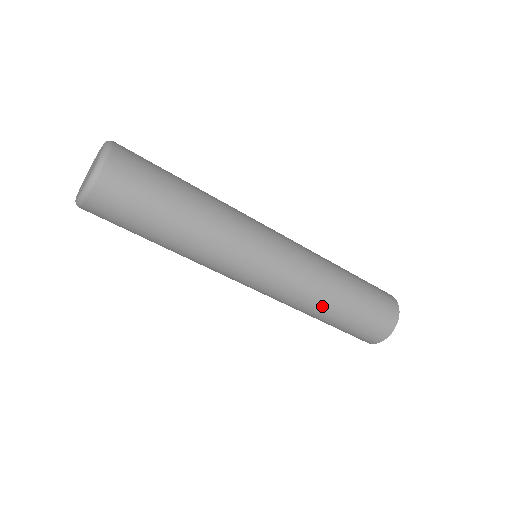
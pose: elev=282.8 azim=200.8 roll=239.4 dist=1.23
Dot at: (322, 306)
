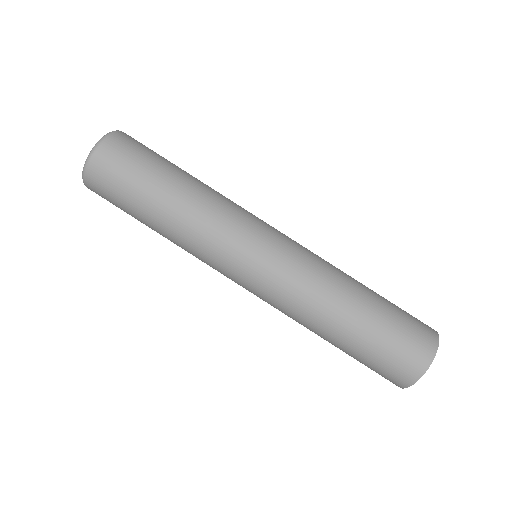
Dot at: (318, 326)
